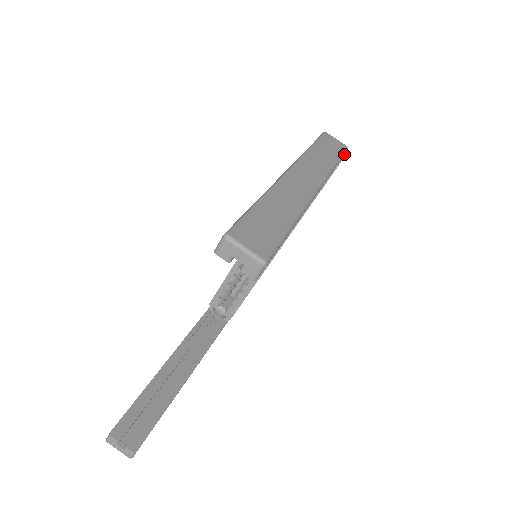
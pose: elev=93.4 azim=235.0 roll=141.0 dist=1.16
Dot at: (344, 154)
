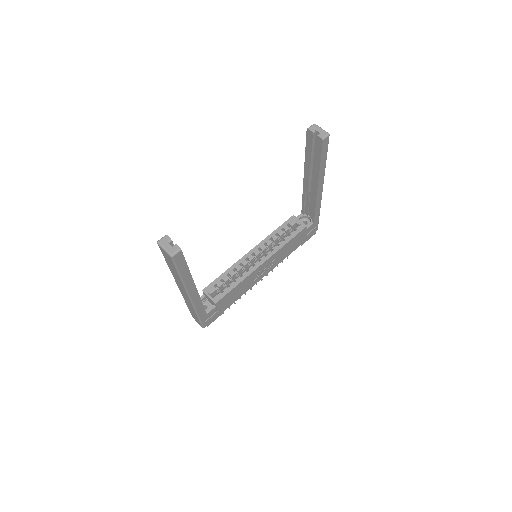
Dot at: occluded
